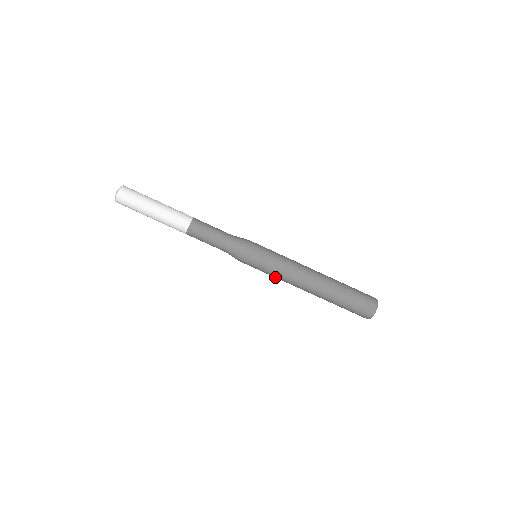
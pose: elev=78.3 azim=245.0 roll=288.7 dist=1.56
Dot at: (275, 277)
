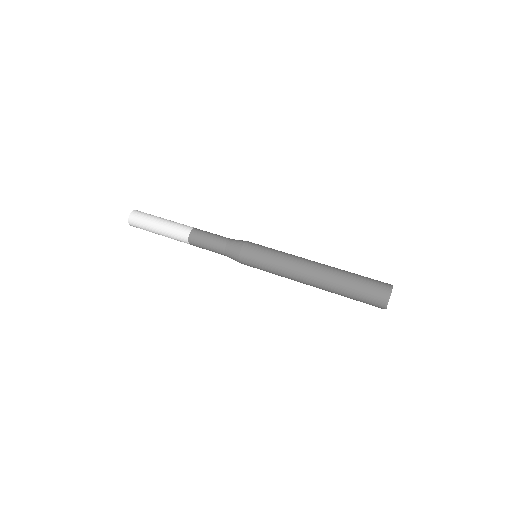
Dot at: (276, 269)
